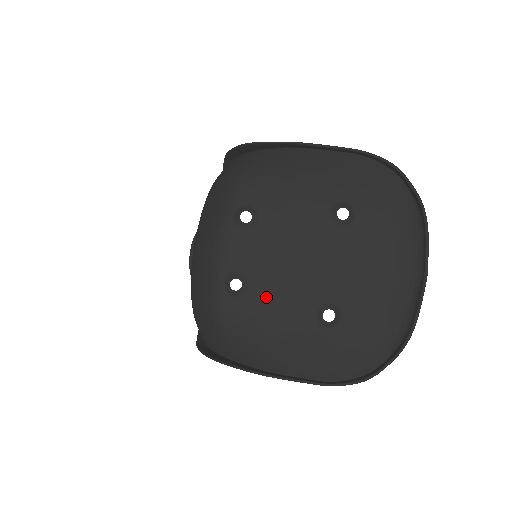
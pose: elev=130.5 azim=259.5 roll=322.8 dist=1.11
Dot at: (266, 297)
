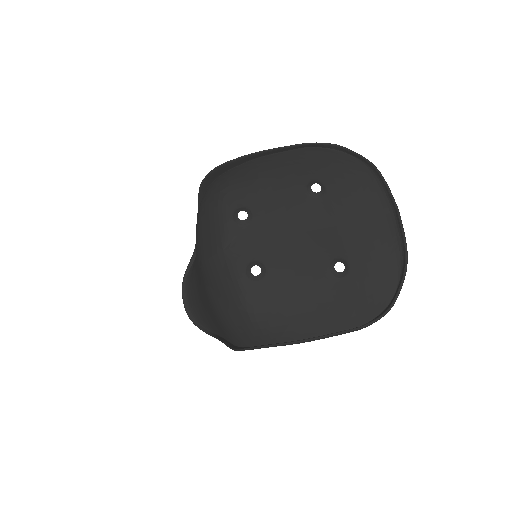
Dot at: (284, 272)
